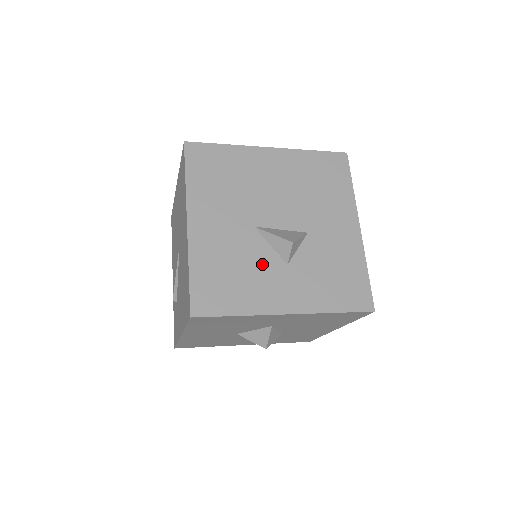
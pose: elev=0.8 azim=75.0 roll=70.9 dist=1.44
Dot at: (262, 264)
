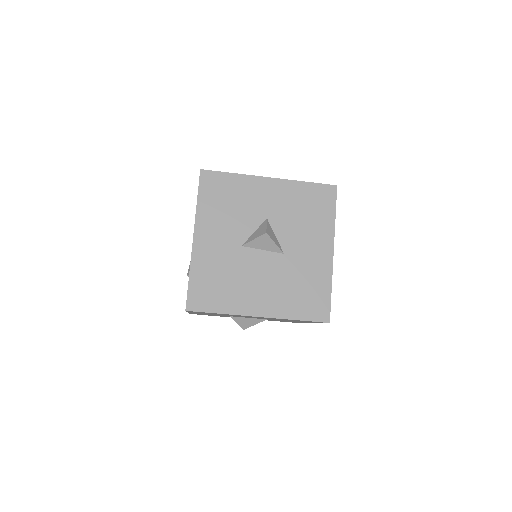
Dot at: occluded
